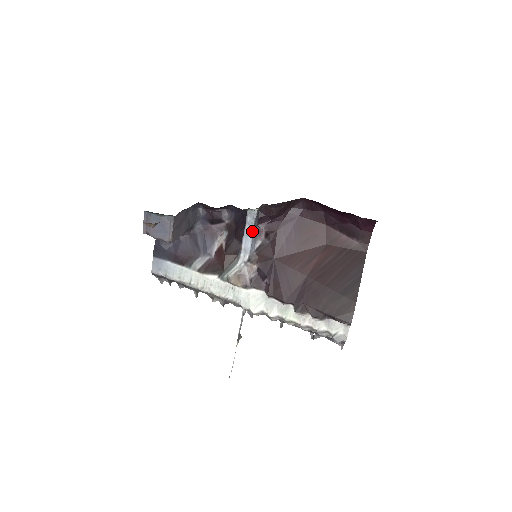
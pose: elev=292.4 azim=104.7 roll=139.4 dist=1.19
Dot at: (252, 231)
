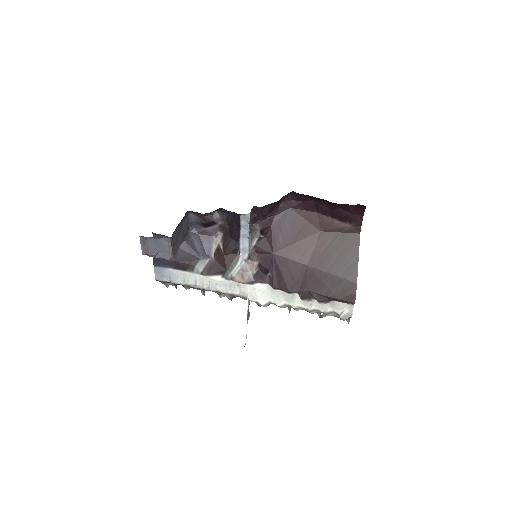
Dot at: (248, 233)
